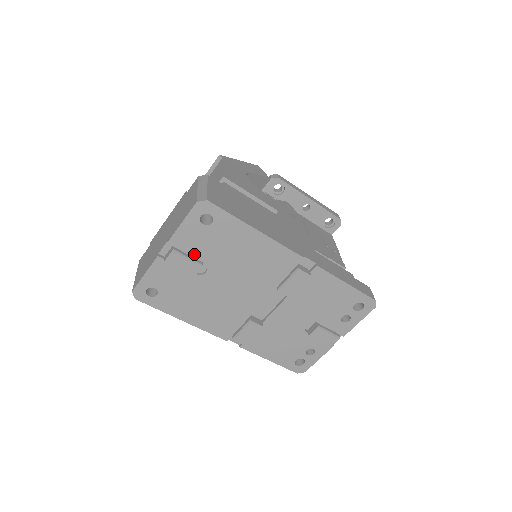
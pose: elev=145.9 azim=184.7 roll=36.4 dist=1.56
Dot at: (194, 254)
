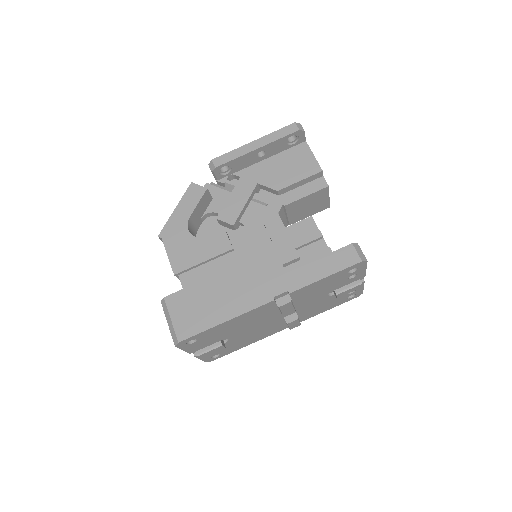
Dot at: (210, 344)
